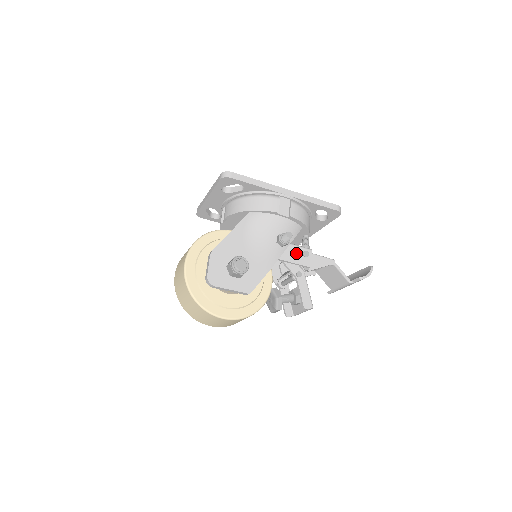
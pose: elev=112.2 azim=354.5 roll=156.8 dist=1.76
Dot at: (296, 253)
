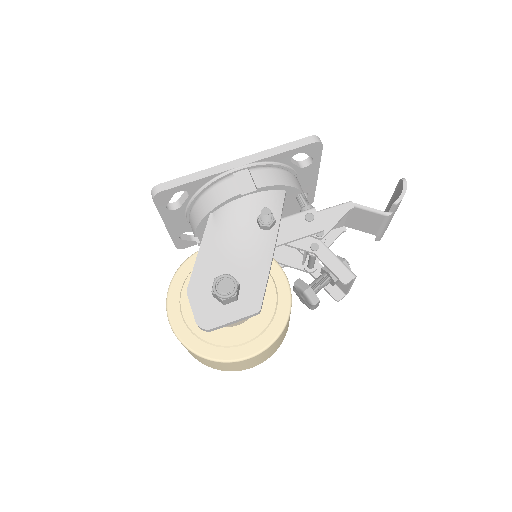
Dot at: (296, 224)
